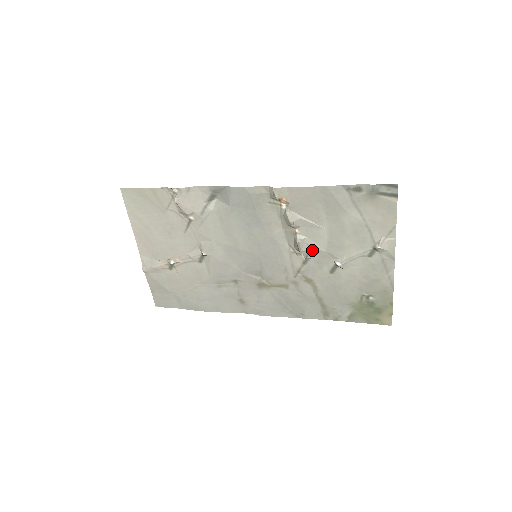
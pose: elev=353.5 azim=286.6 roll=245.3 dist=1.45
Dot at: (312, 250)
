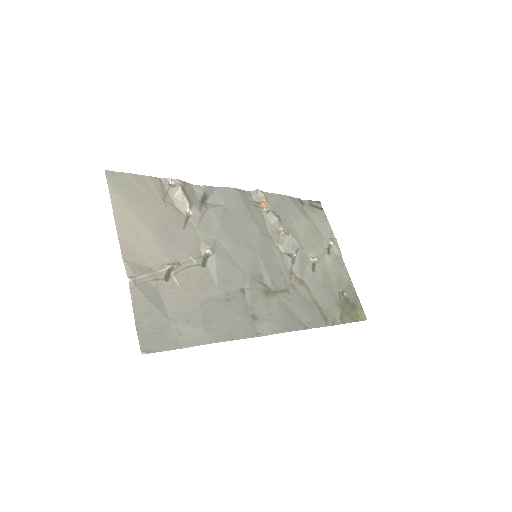
Dot at: occluded
